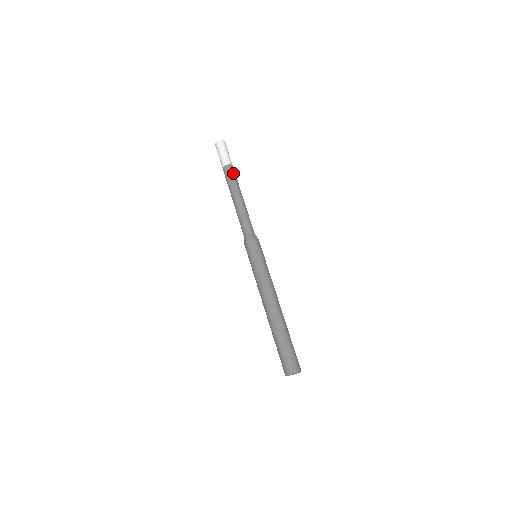
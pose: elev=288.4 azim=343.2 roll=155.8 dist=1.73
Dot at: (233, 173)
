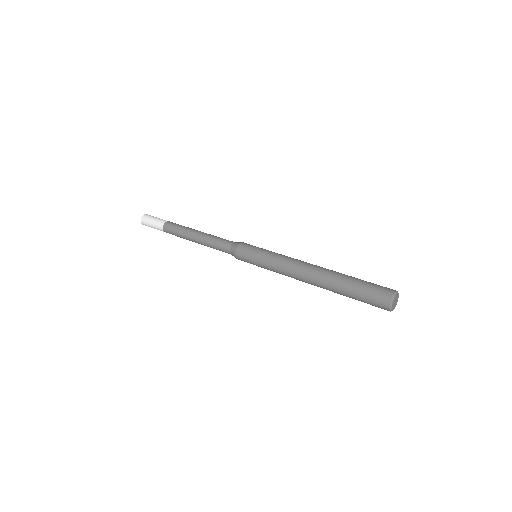
Dot at: (176, 224)
